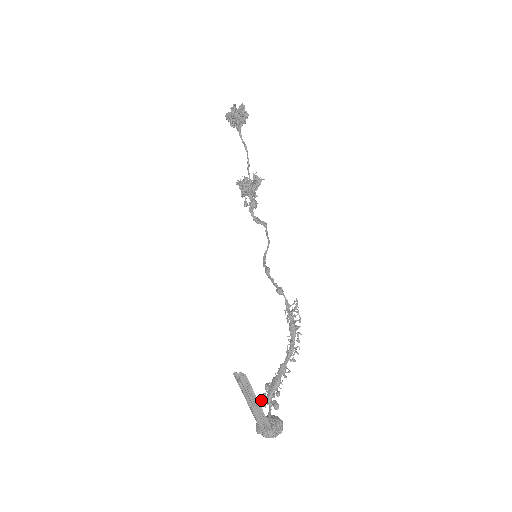
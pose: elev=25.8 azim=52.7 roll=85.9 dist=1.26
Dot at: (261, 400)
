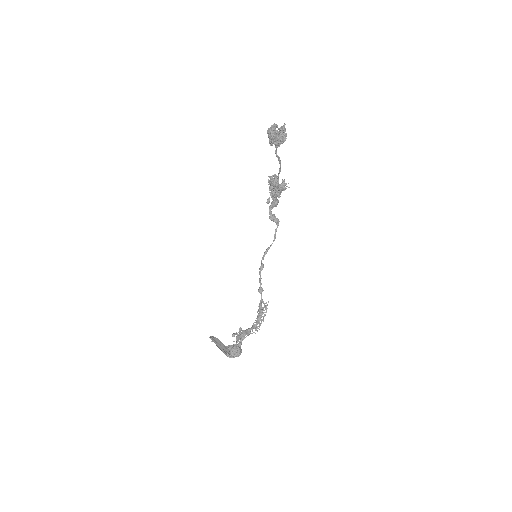
Dot at: (235, 334)
